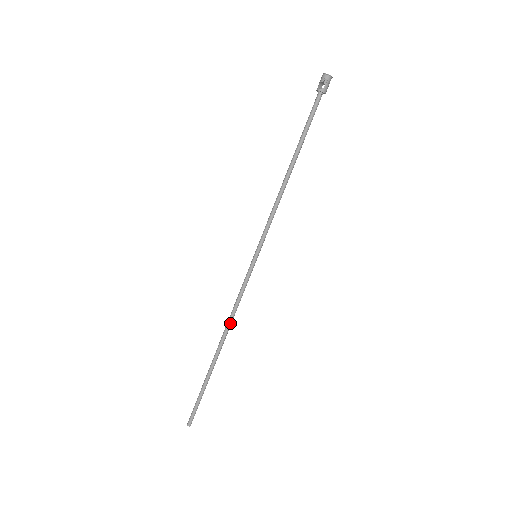
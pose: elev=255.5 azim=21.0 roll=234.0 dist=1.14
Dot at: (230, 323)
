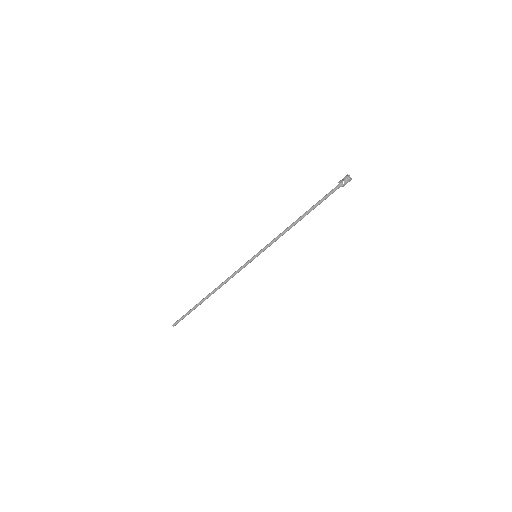
Dot at: (223, 284)
